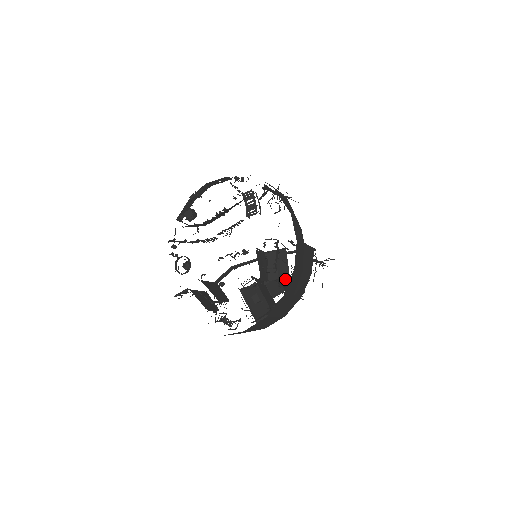
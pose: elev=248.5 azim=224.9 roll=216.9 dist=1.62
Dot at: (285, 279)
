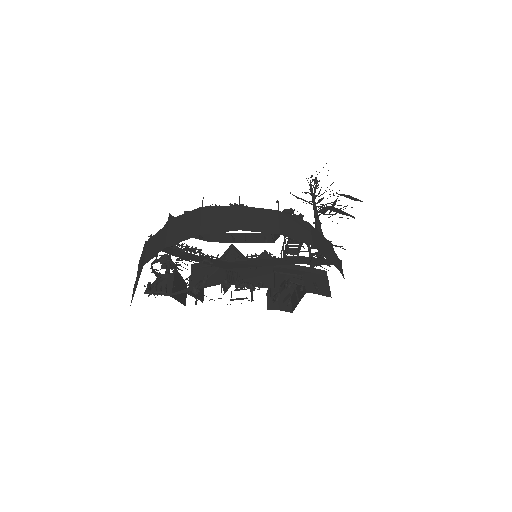
Dot at: occluded
